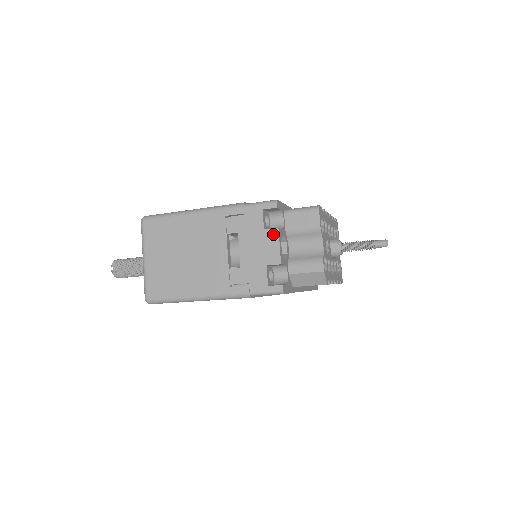
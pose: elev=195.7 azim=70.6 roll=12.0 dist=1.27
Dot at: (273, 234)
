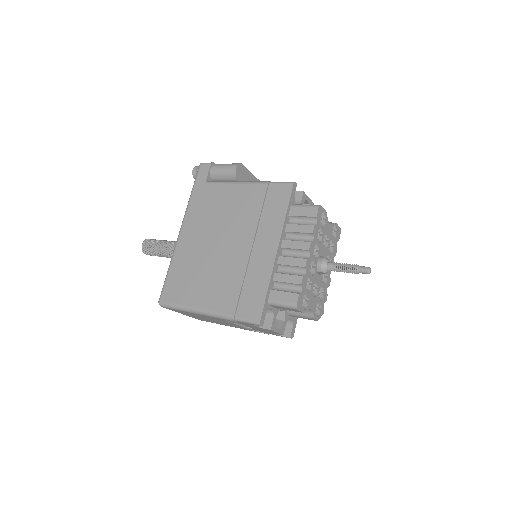
Dot at: (268, 330)
